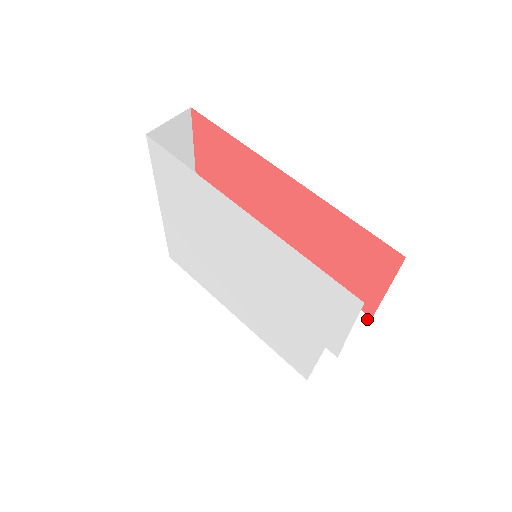
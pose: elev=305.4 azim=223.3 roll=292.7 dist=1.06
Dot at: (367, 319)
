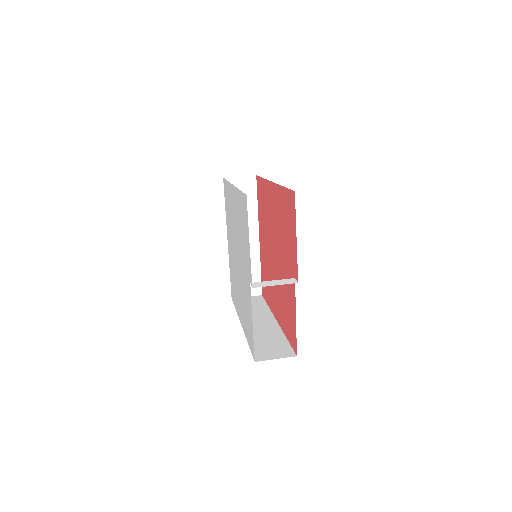
Dot at: (294, 282)
